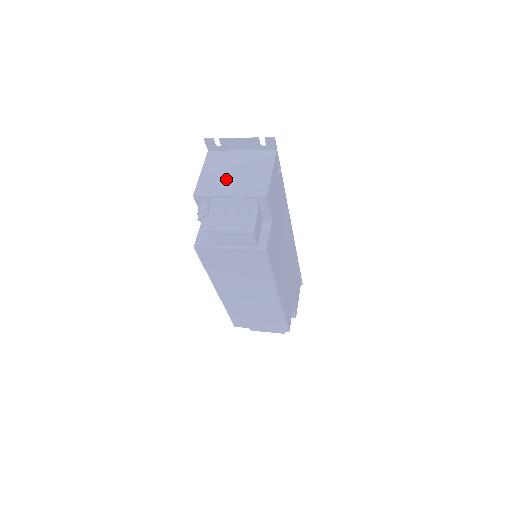
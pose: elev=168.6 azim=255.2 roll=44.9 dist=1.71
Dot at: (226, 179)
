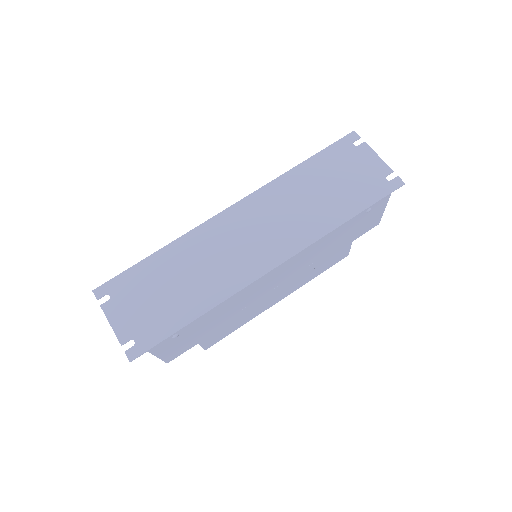
Dot at: occluded
